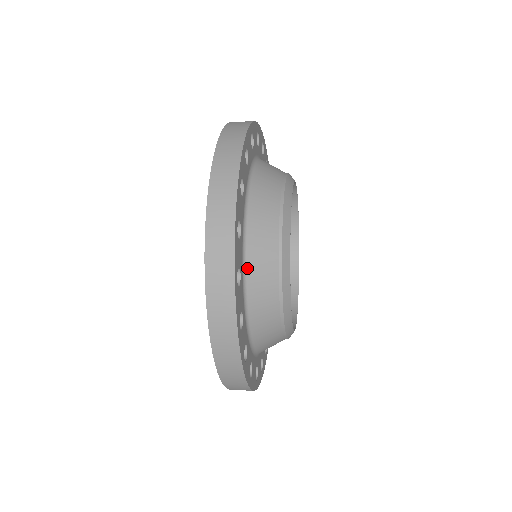
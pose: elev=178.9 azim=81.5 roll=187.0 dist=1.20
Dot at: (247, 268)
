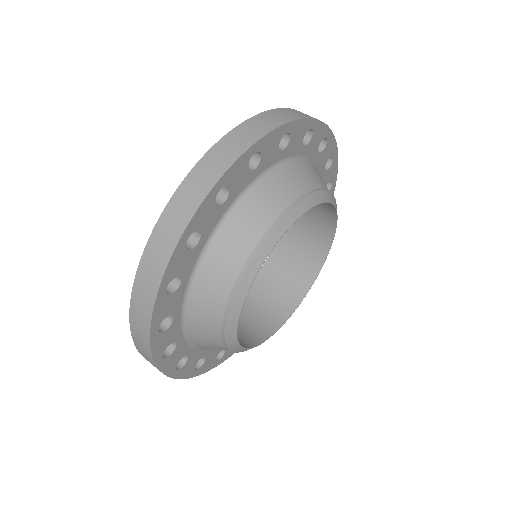
Dot at: (214, 241)
